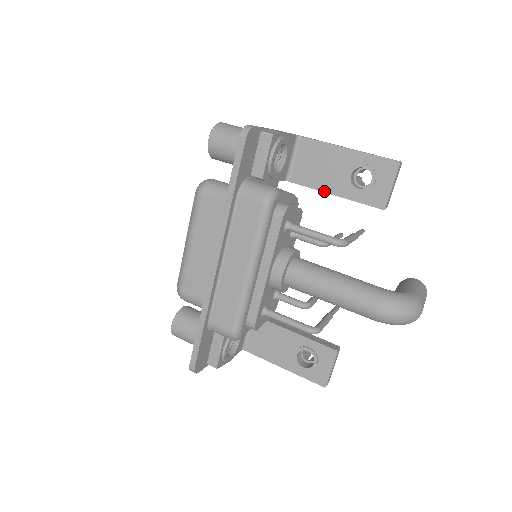
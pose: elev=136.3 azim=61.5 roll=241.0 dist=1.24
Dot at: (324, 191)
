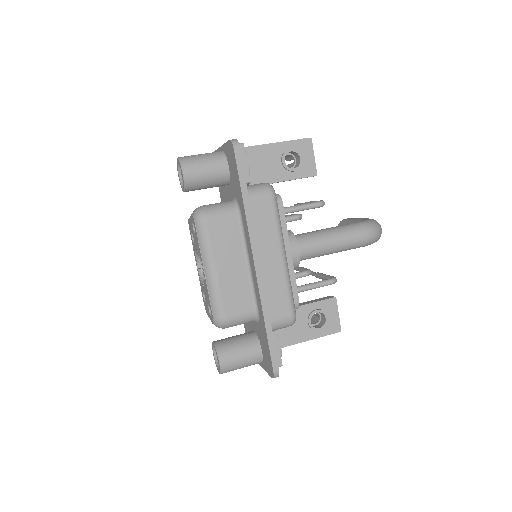
Dot at: (270, 183)
